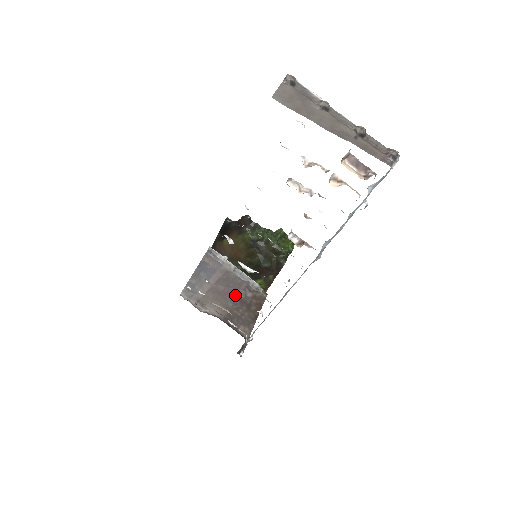
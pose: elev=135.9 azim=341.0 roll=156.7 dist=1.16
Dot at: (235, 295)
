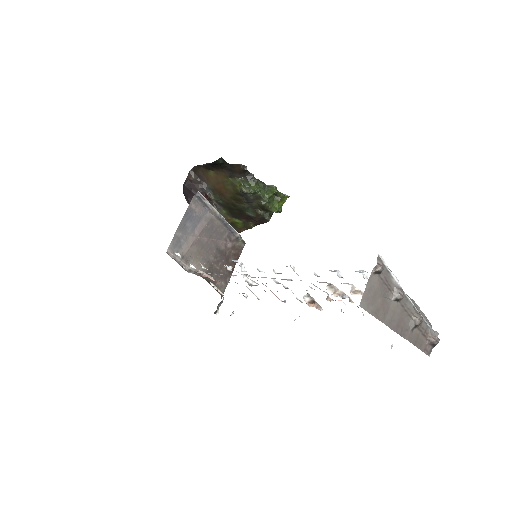
Dot at: (217, 247)
